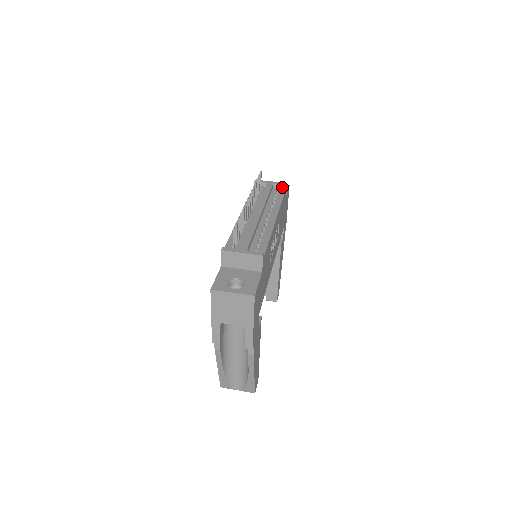
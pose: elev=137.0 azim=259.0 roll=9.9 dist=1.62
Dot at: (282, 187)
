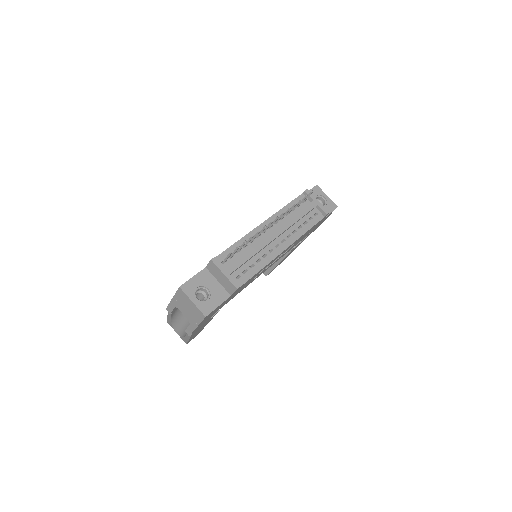
Dot at: (323, 213)
